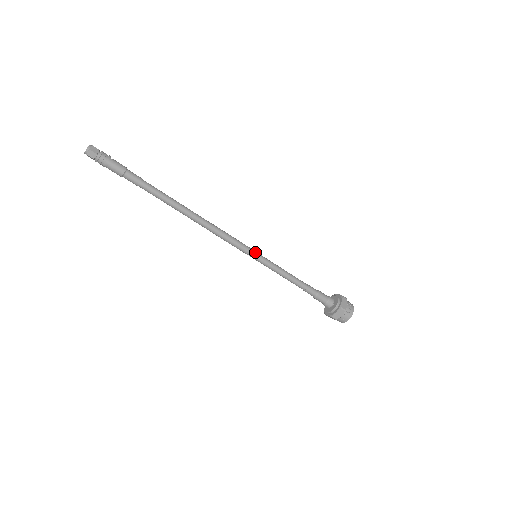
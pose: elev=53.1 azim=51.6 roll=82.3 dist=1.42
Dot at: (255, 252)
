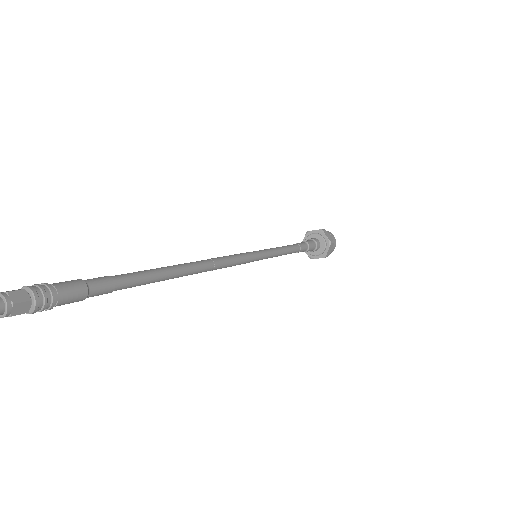
Dot at: (257, 257)
